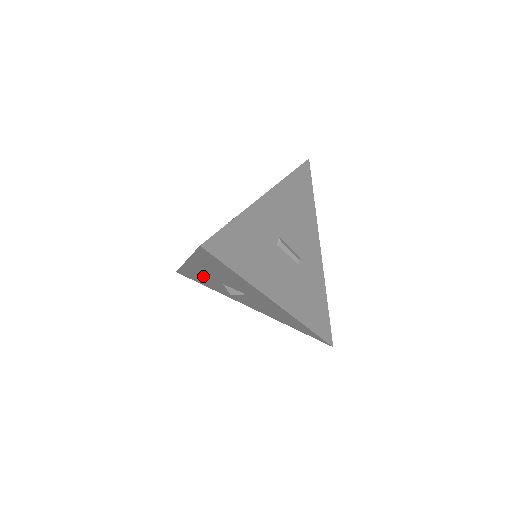
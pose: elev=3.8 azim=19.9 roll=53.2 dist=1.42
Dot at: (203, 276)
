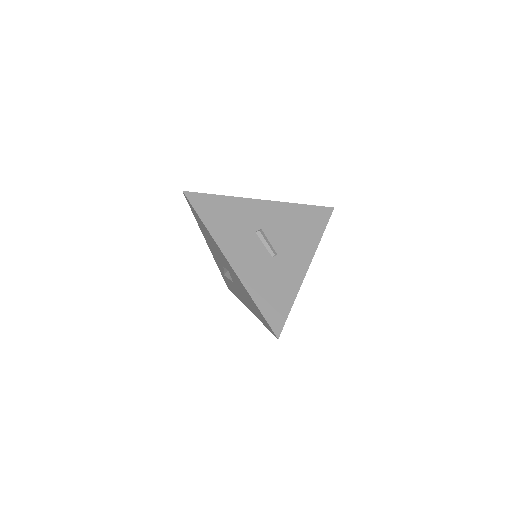
Dot at: (221, 267)
